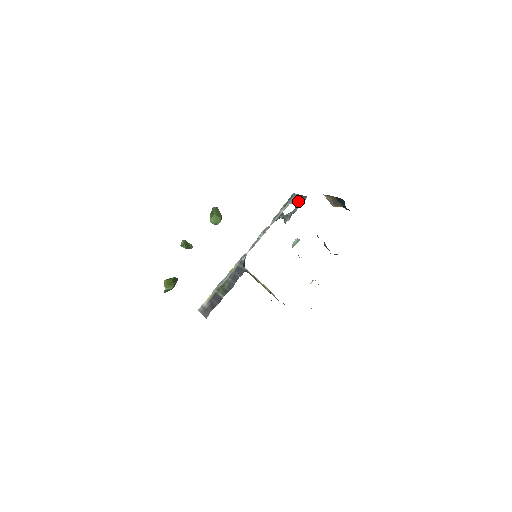
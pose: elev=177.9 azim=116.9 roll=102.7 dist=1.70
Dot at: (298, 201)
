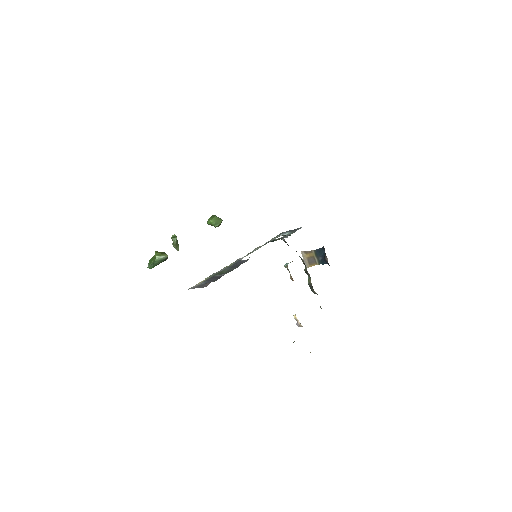
Dot at: occluded
